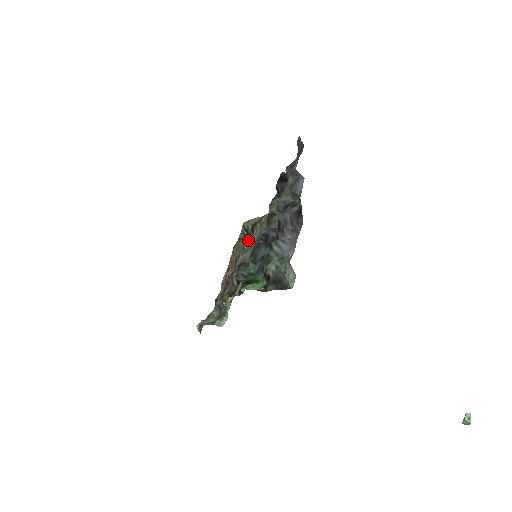
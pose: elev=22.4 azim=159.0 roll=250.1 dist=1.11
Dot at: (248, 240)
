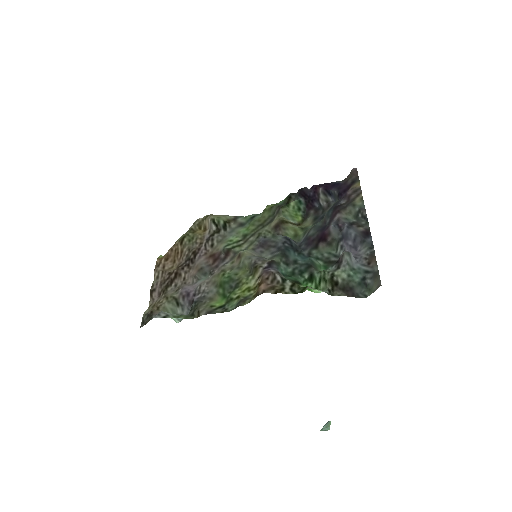
Dot at: (219, 235)
